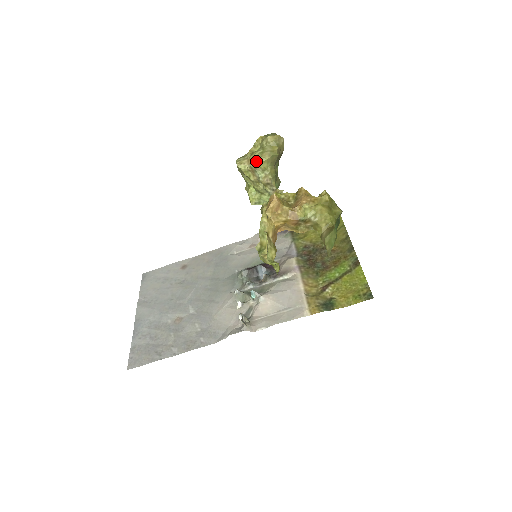
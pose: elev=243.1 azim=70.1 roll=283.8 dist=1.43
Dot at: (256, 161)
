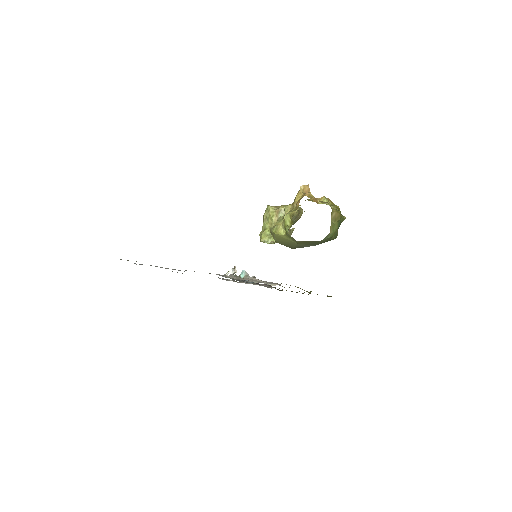
Dot at: (284, 206)
